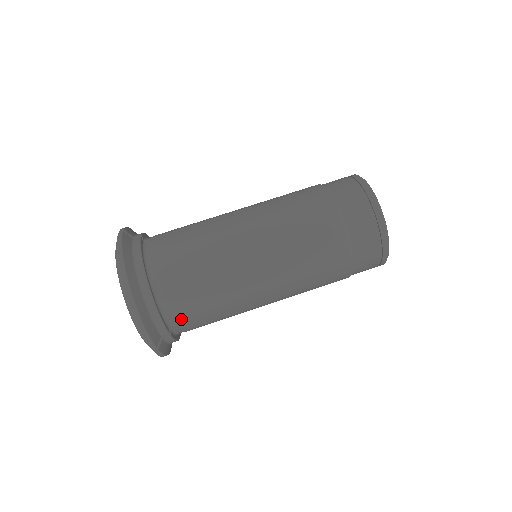
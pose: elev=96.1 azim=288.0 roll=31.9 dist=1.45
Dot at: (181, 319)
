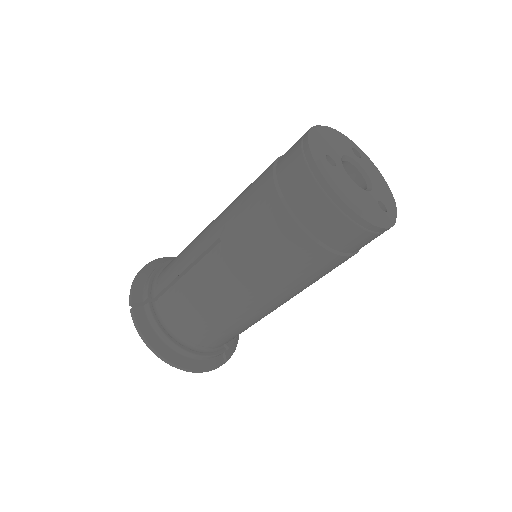
Dot at: occluded
